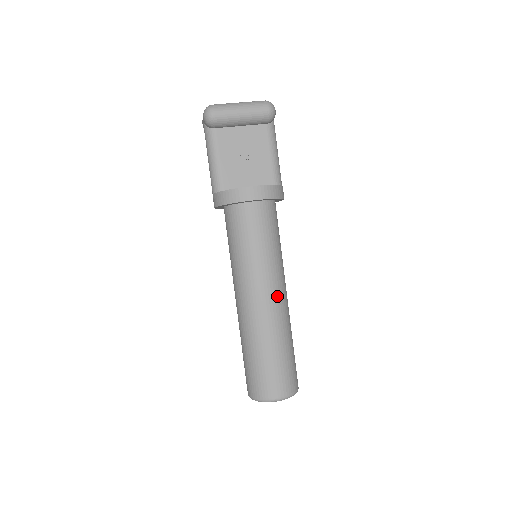
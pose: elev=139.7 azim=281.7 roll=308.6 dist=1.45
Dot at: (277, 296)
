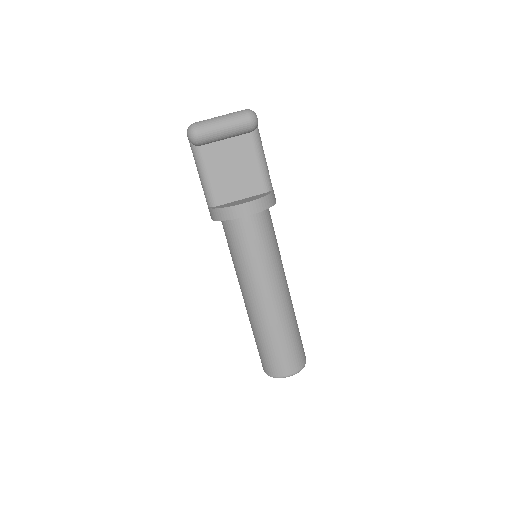
Dot at: (279, 293)
